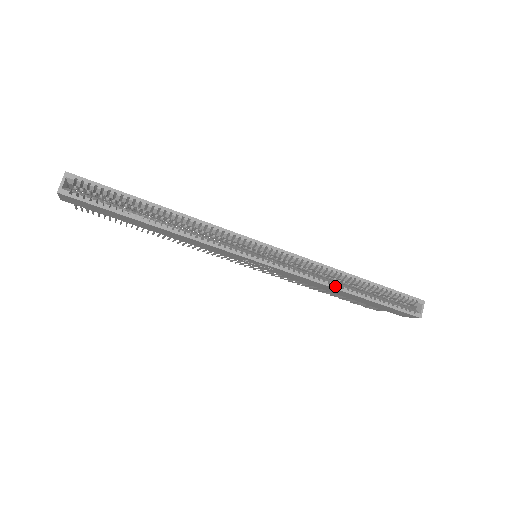
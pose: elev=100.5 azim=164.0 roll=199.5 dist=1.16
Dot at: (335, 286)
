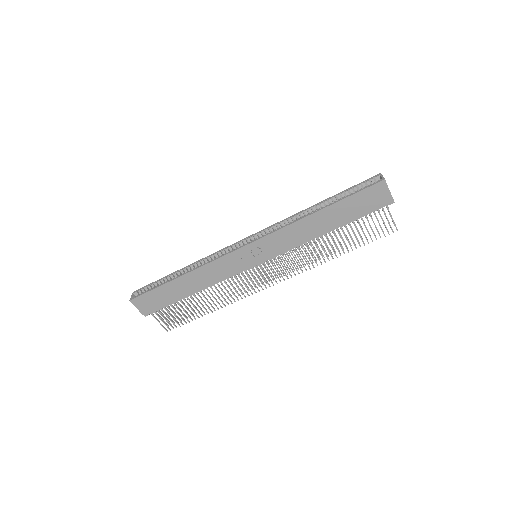
Dot at: (302, 218)
